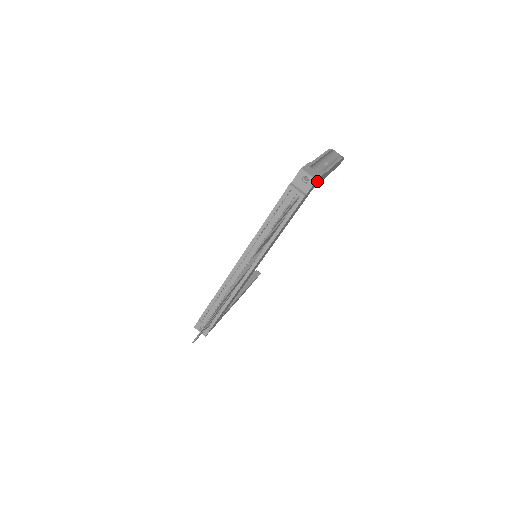
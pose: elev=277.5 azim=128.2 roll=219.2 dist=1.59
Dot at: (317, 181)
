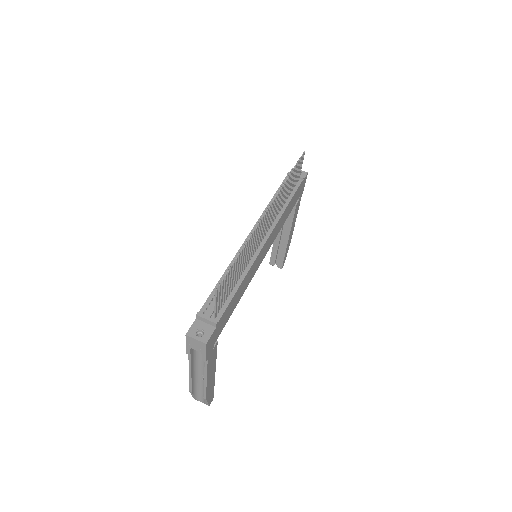
Dot at: (303, 187)
